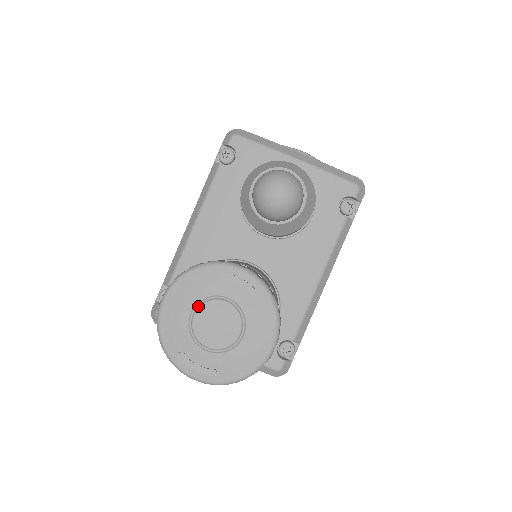
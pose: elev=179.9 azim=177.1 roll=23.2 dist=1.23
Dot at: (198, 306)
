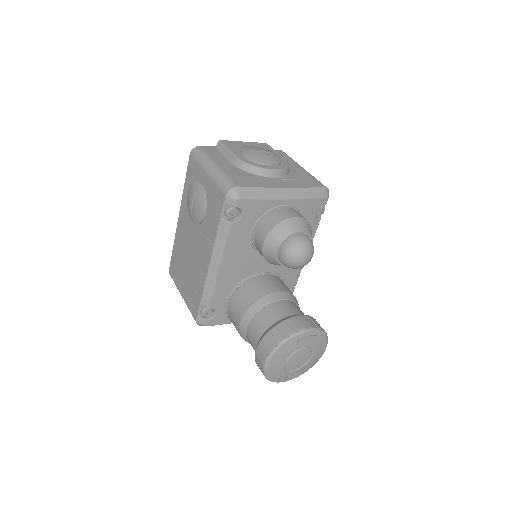
Dot at: (288, 358)
